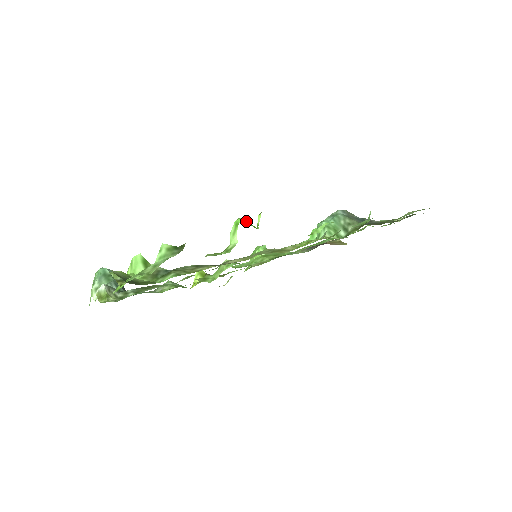
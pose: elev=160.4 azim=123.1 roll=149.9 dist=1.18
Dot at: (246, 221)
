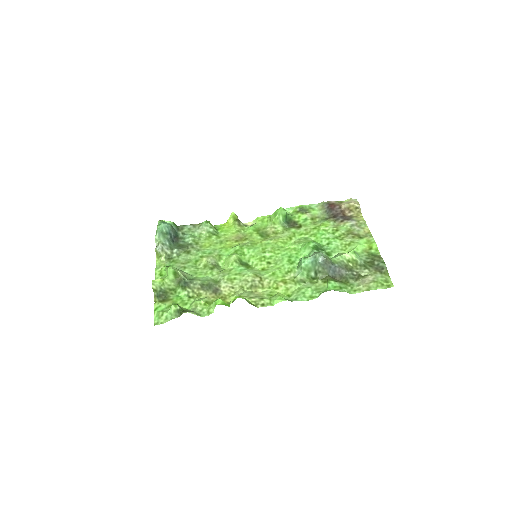
Dot at: (222, 303)
